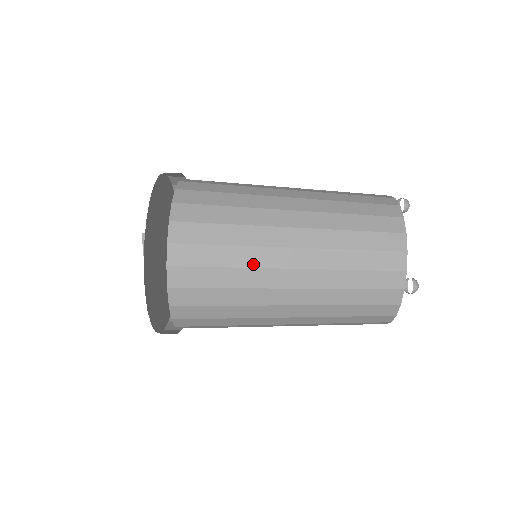
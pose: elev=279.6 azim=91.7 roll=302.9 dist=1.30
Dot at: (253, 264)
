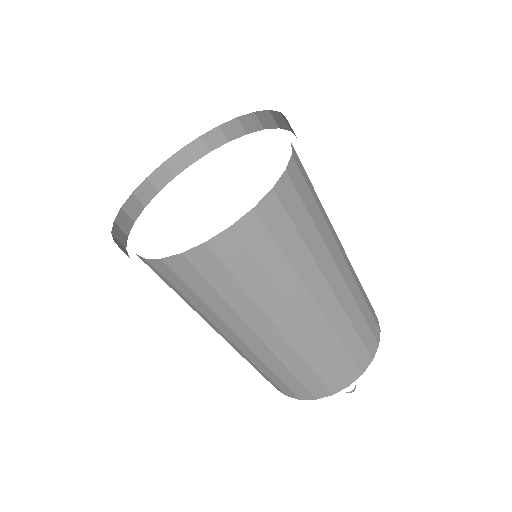
Dot at: (197, 312)
